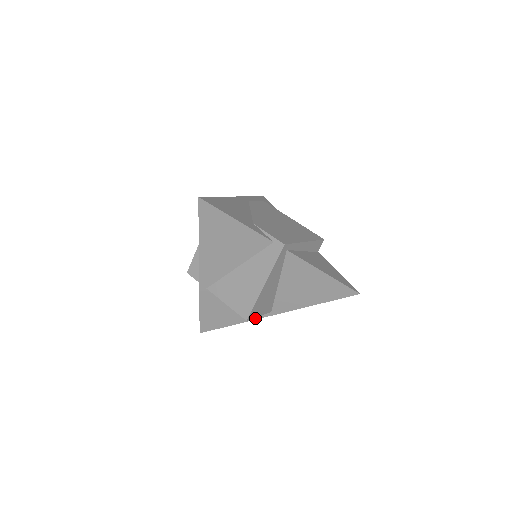
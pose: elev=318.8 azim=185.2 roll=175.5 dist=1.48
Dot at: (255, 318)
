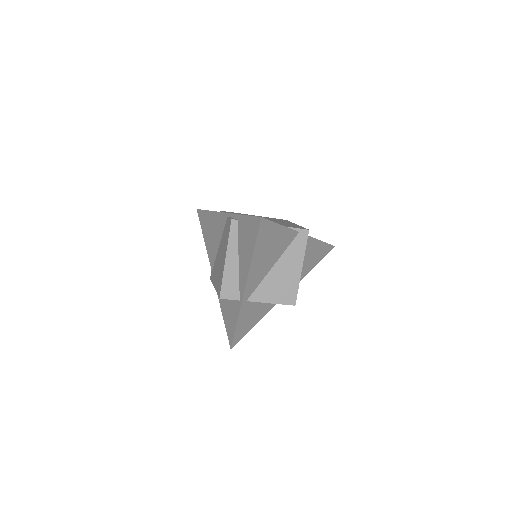
Dot at: (272, 307)
